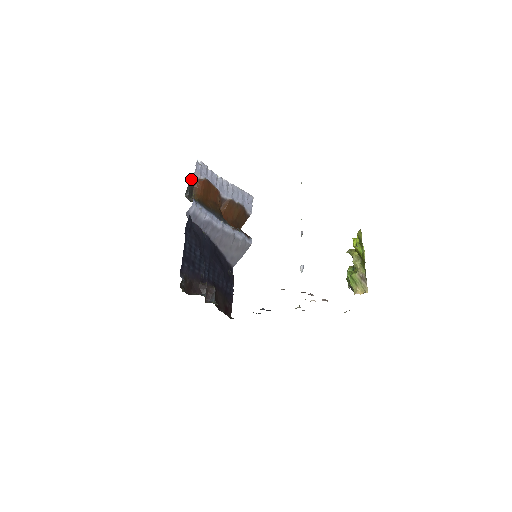
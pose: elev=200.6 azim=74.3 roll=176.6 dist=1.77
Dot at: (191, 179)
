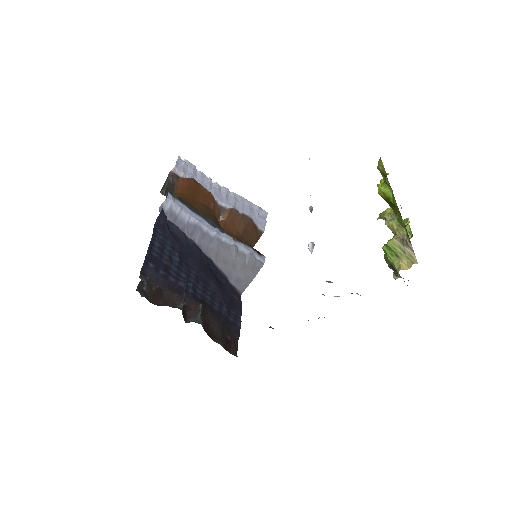
Dot at: (170, 175)
